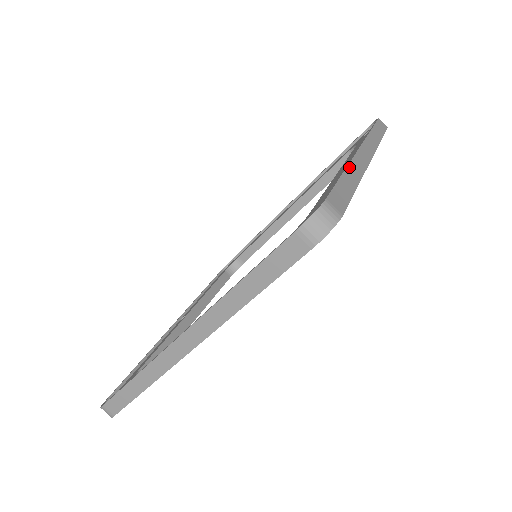
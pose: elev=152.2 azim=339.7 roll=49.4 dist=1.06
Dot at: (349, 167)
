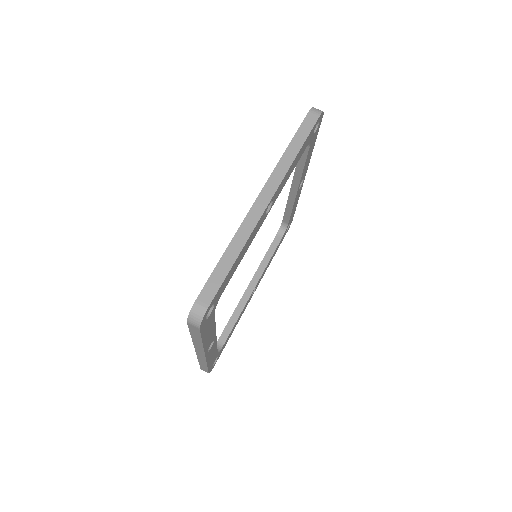
Dot at: (233, 240)
